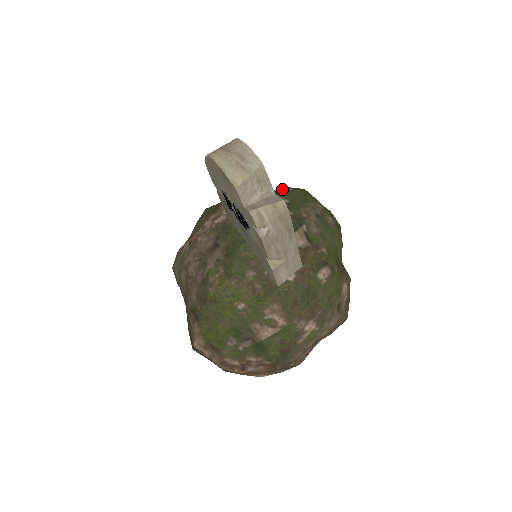
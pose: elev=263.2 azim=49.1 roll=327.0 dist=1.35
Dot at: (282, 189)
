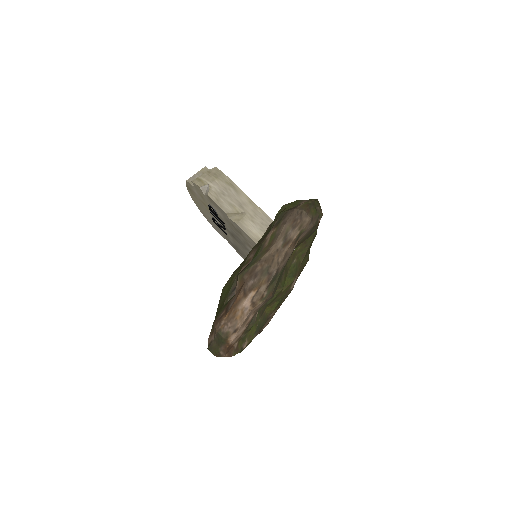
Dot at: occluded
